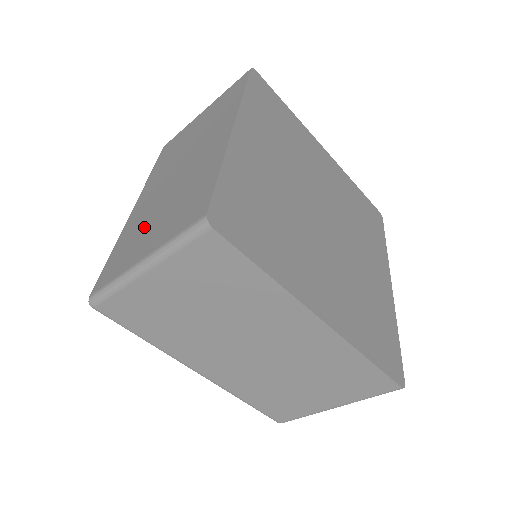
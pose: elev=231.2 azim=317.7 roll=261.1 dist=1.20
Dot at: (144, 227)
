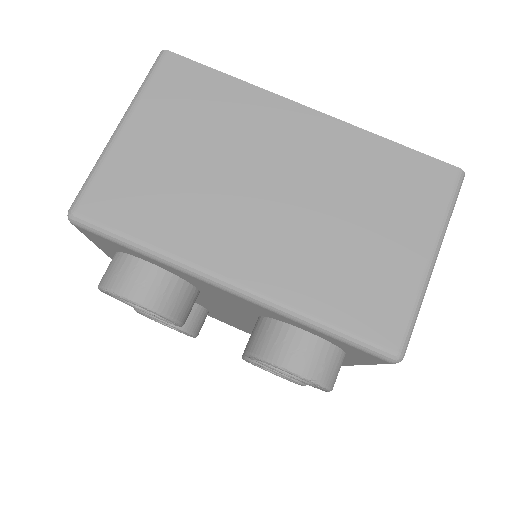
Dot at: occluded
